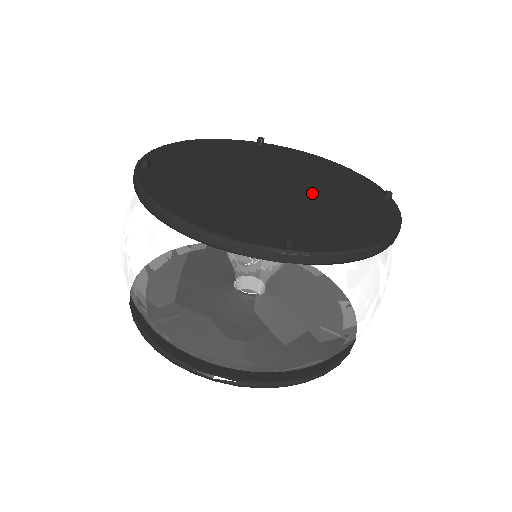
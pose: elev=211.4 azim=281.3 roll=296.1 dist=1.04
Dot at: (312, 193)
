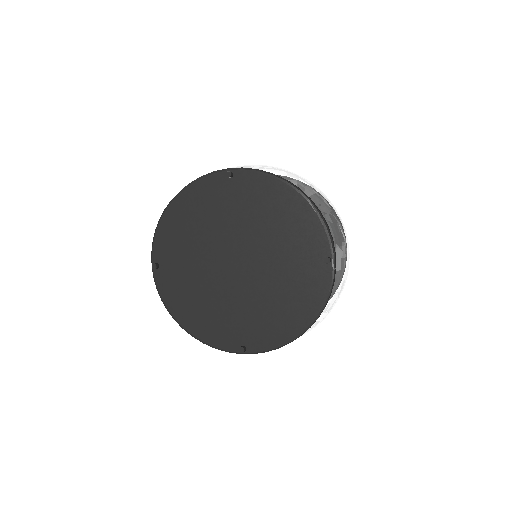
Dot at: (266, 271)
